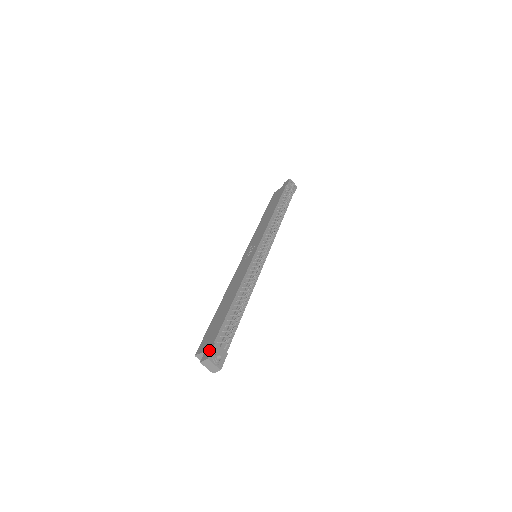
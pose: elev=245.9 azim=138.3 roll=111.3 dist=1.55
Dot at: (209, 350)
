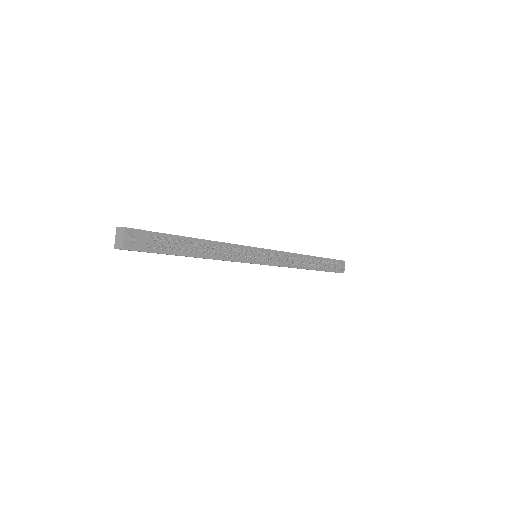
Dot at: occluded
